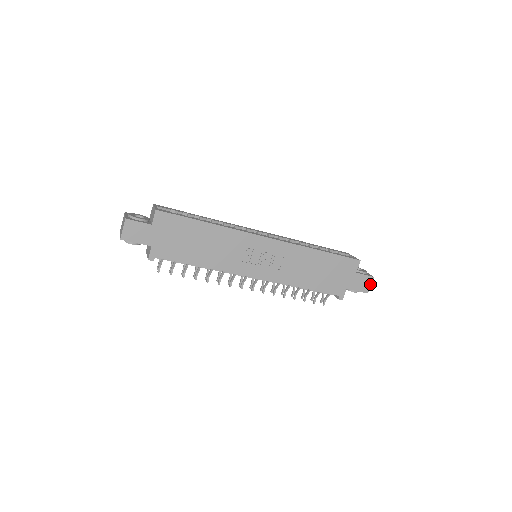
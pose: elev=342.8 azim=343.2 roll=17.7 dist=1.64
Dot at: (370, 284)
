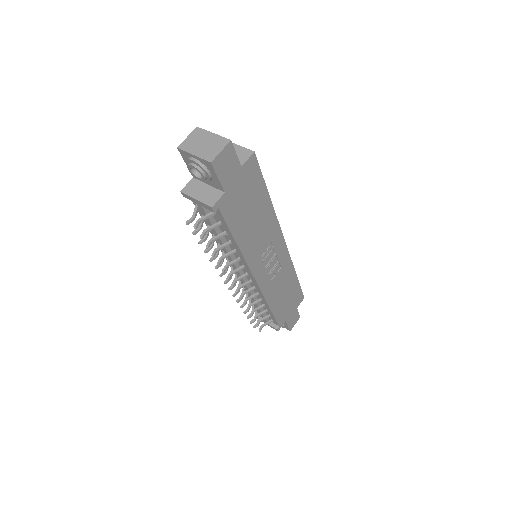
Dot at: (295, 323)
